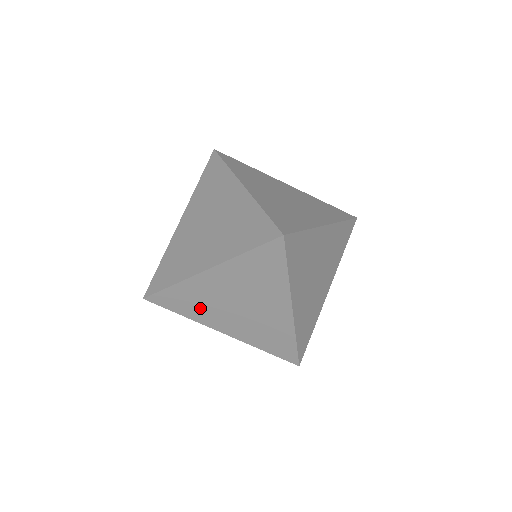
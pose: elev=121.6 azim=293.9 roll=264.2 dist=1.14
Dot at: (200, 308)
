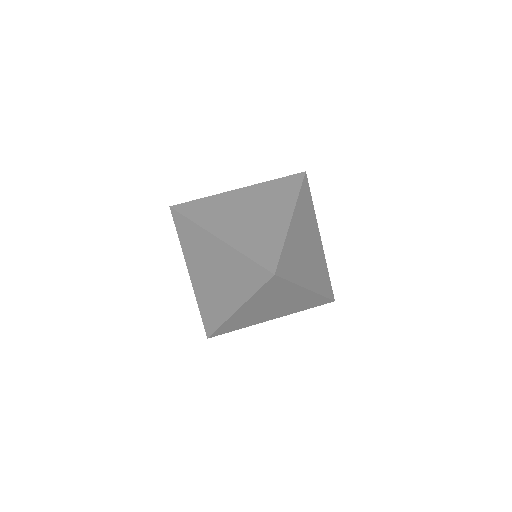
Dot at: (193, 249)
